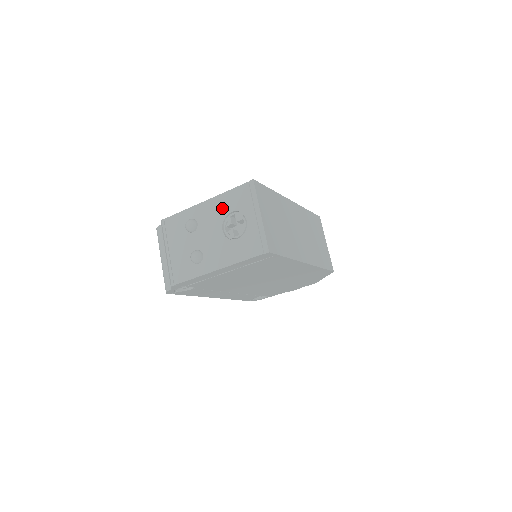
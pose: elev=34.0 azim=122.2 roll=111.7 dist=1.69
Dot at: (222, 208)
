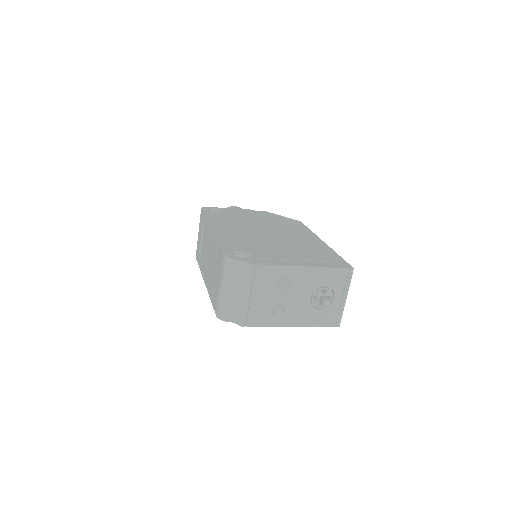
Dot at: (318, 280)
